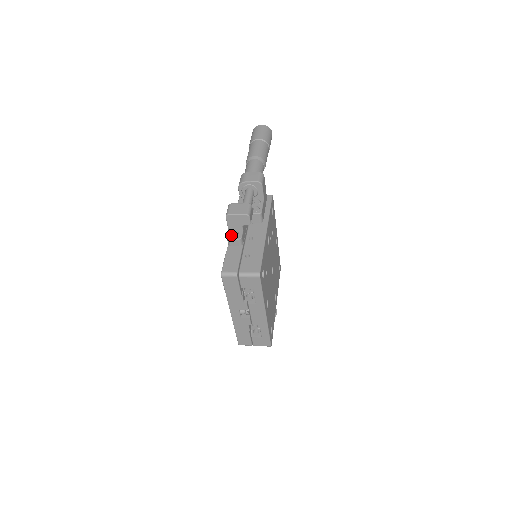
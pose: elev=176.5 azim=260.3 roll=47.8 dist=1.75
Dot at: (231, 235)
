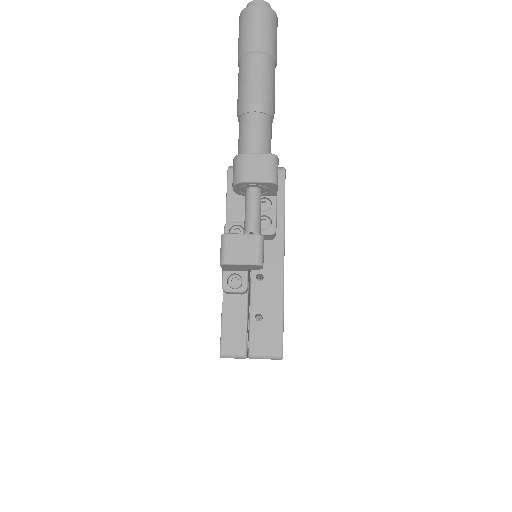
Dot at: (229, 282)
